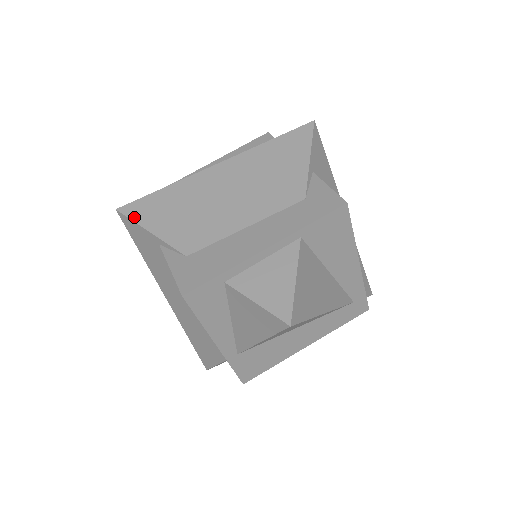
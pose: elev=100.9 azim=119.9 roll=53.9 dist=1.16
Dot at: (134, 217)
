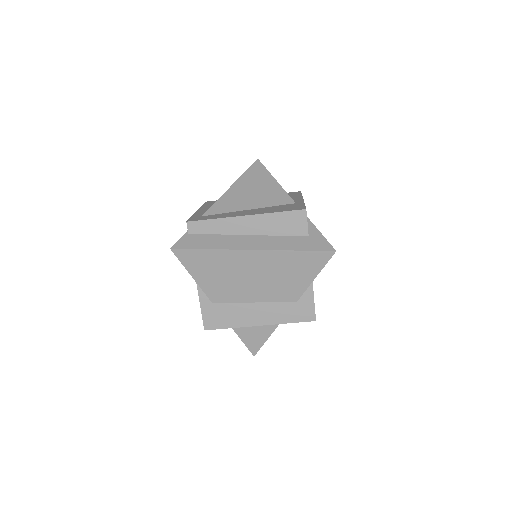
Dot at: (183, 262)
